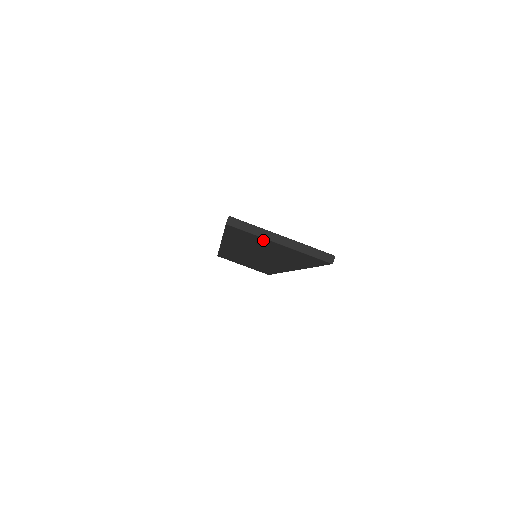
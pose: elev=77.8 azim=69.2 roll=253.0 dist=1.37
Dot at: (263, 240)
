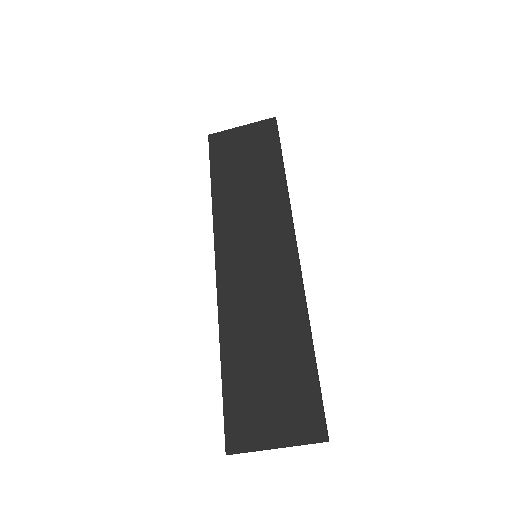
Dot at: (262, 436)
